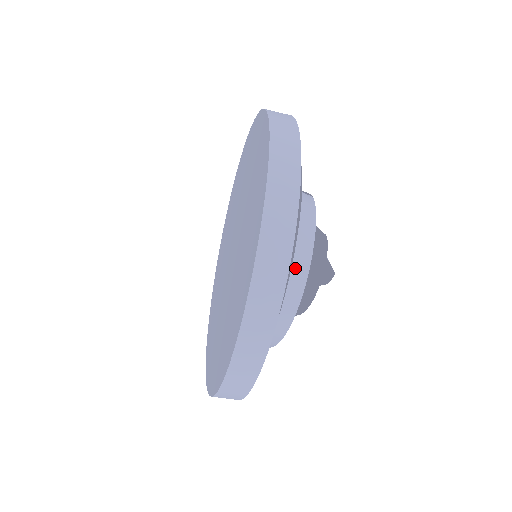
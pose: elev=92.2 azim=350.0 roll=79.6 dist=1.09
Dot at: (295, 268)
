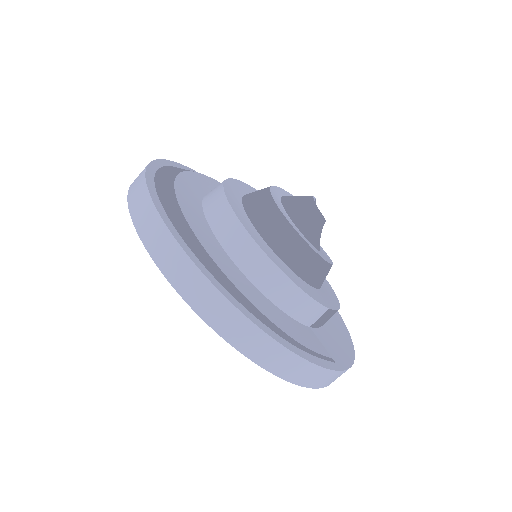
Dot at: (215, 207)
